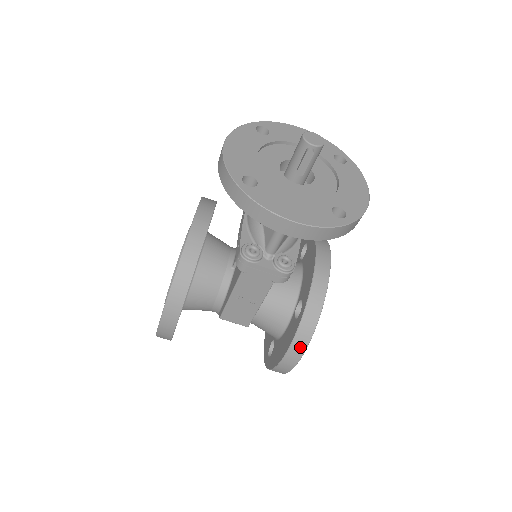
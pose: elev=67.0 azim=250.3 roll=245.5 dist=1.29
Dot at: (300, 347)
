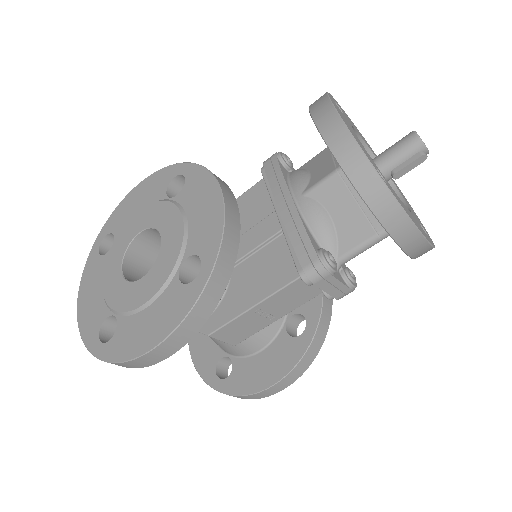
Dot at: (300, 370)
